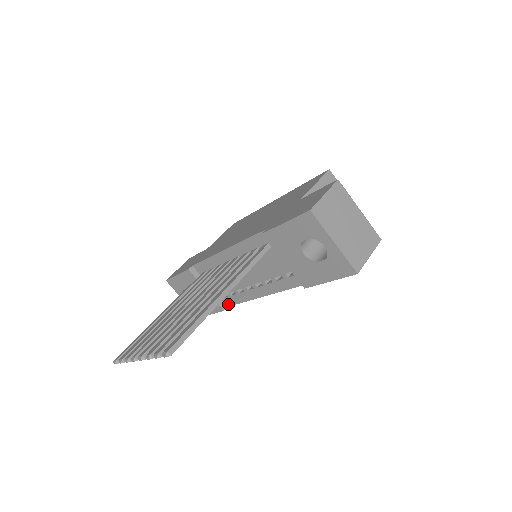
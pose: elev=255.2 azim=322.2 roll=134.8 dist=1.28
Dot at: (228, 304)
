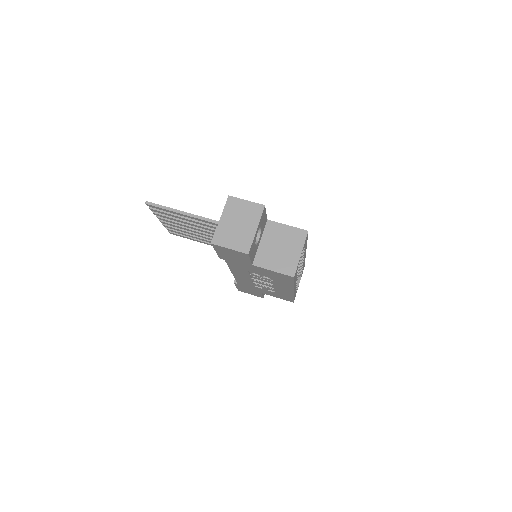
Dot at: occluded
